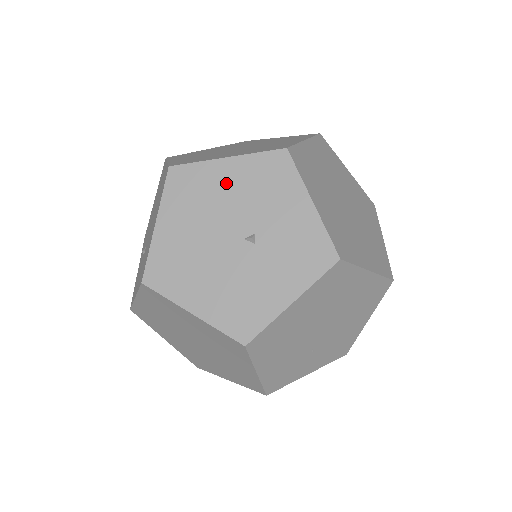
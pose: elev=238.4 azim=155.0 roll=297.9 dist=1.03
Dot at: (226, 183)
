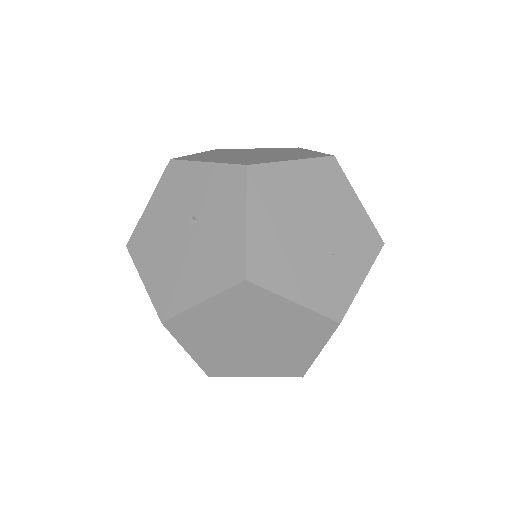
Dot at: (158, 215)
